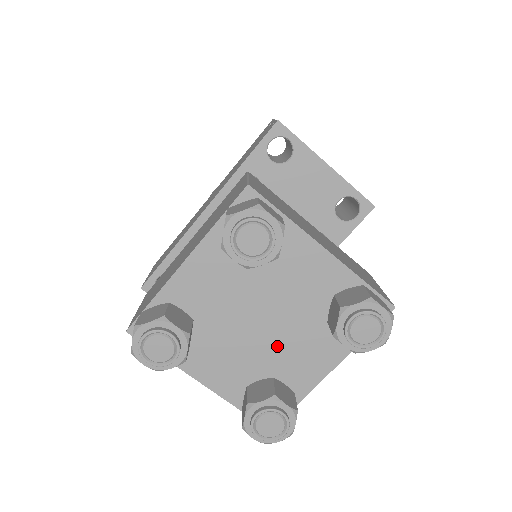
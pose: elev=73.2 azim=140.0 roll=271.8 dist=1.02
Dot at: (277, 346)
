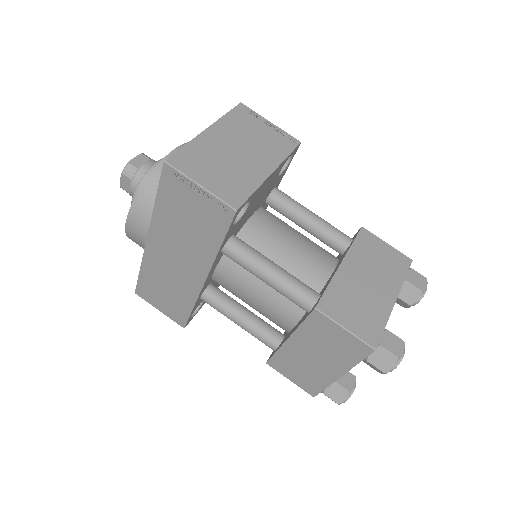
Dot at: occluded
